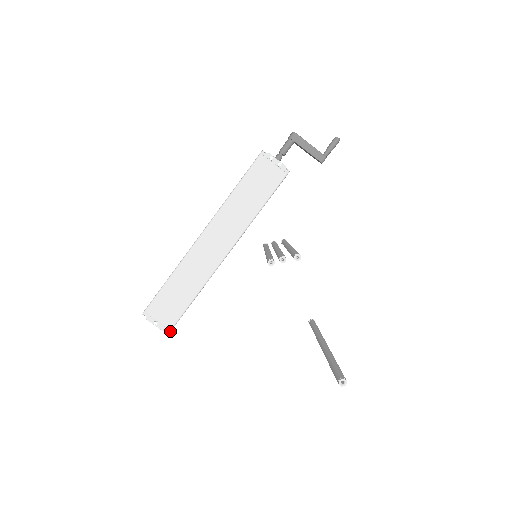
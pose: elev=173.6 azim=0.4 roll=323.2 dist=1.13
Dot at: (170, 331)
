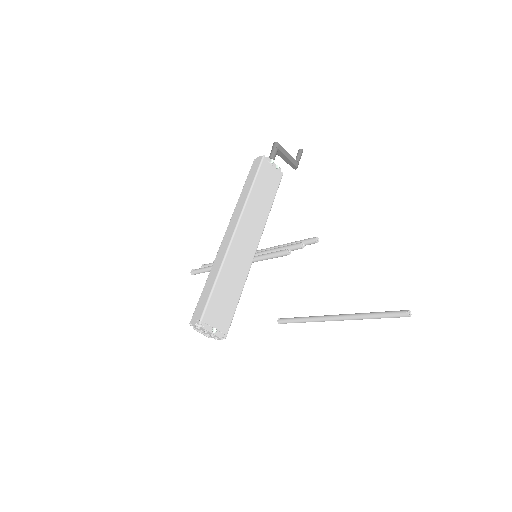
Dot at: occluded
